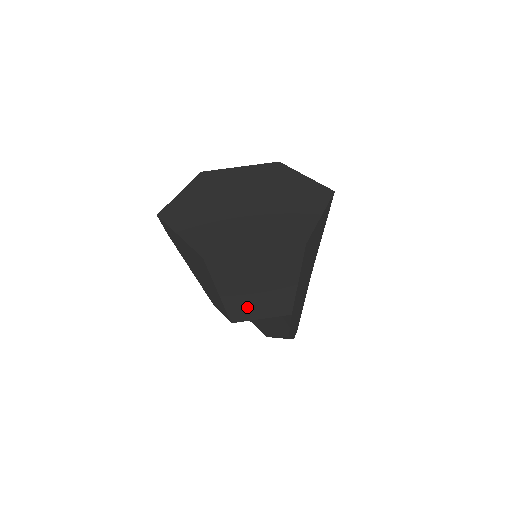
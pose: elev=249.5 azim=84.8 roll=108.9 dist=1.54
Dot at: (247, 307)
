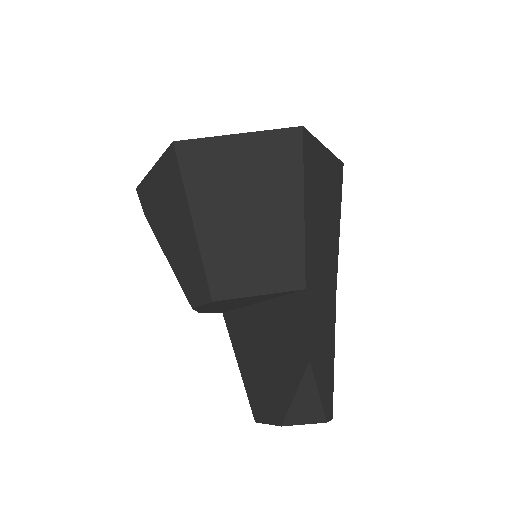
Dot at: (235, 260)
